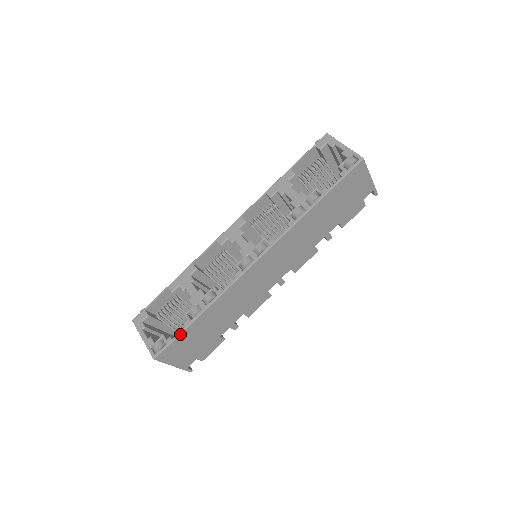
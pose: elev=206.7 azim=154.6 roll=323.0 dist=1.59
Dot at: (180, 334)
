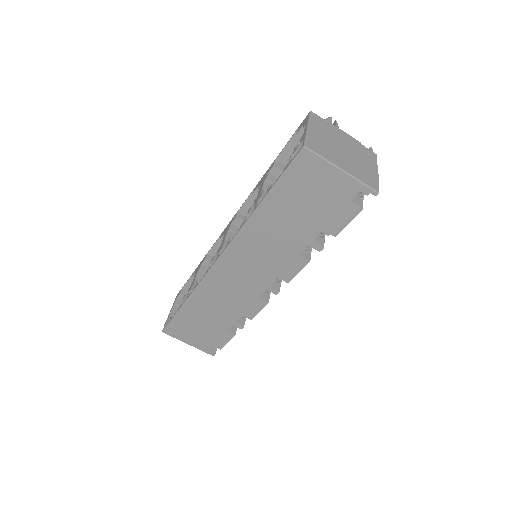
Dot at: (174, 316)
